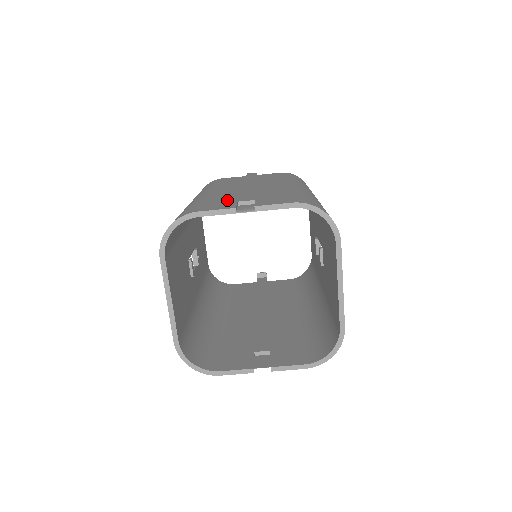
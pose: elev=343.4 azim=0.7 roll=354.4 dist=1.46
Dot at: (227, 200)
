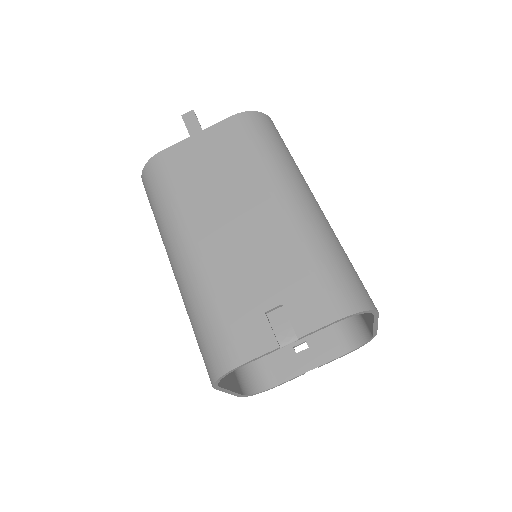
Dot at: (248, 305)
